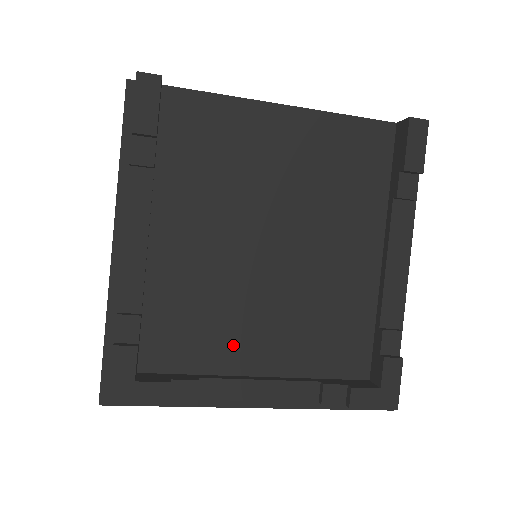
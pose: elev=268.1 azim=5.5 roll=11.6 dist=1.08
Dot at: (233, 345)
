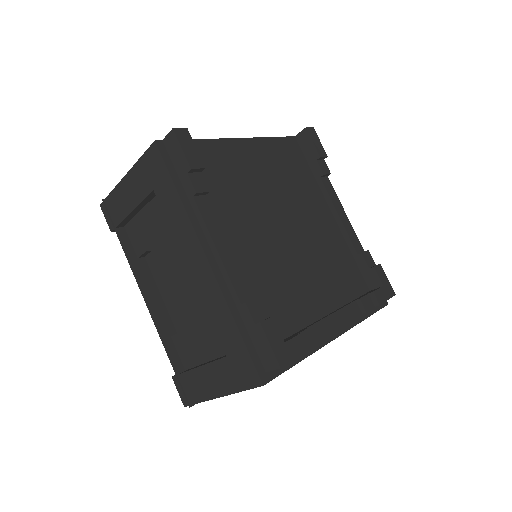
Dot at: (304, 300)
